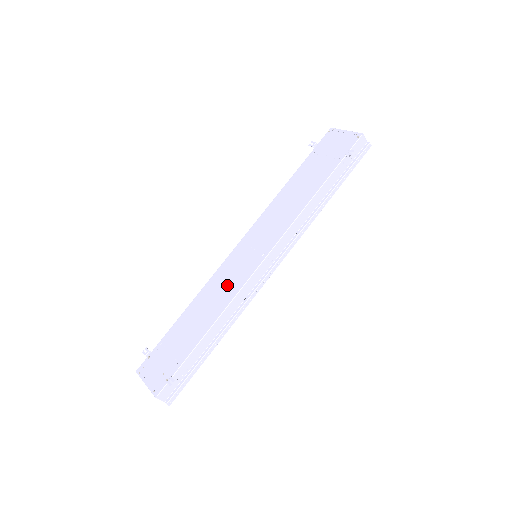
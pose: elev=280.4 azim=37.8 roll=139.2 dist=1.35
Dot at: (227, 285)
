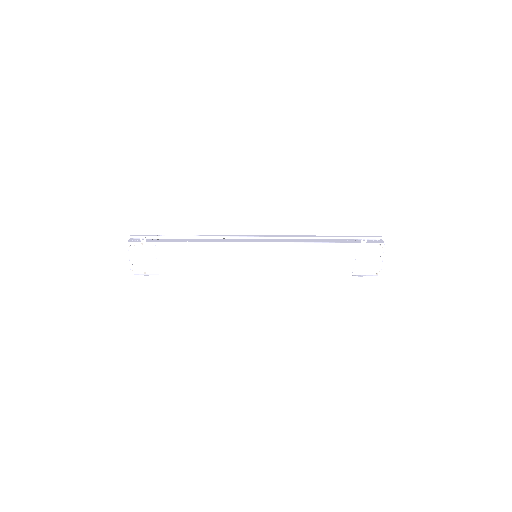
Dot at: (224, 262)
